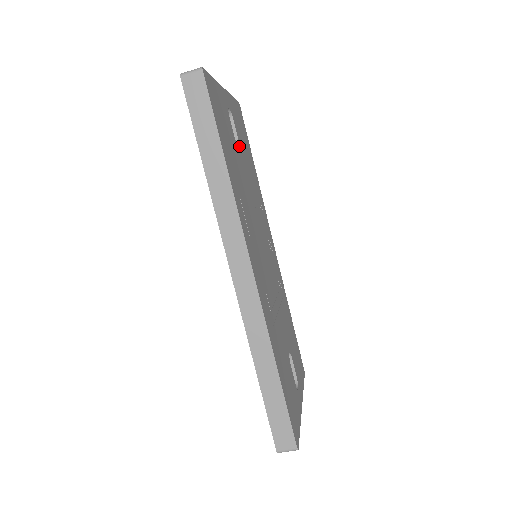
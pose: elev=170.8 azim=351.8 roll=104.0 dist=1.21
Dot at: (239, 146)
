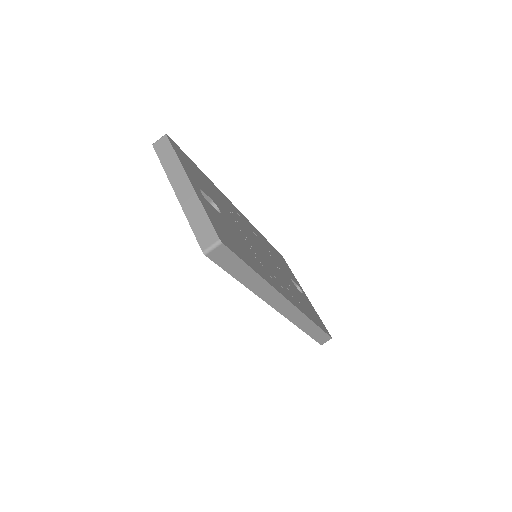
Dot at: (216, 206)
